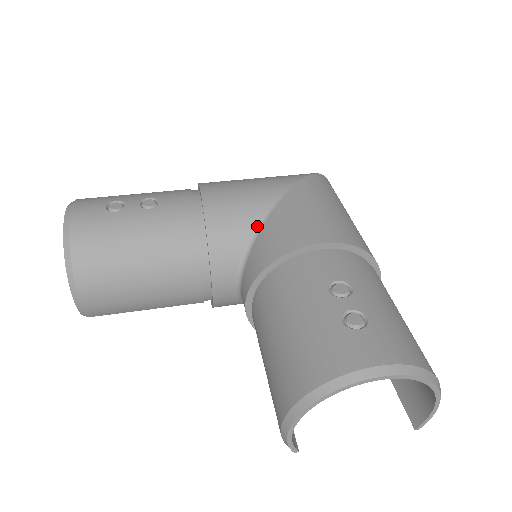
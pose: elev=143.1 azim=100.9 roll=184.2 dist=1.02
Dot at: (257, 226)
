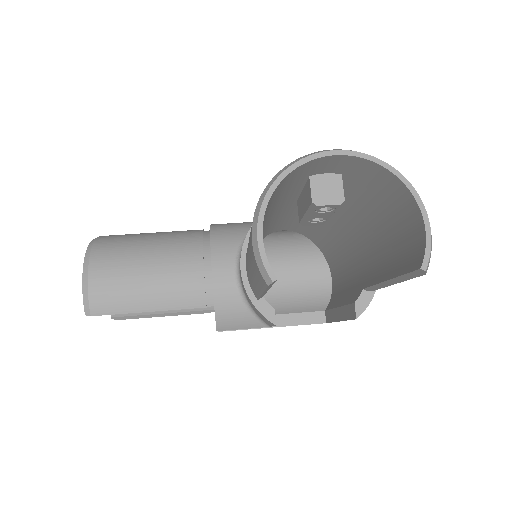
Dot at: occluded
